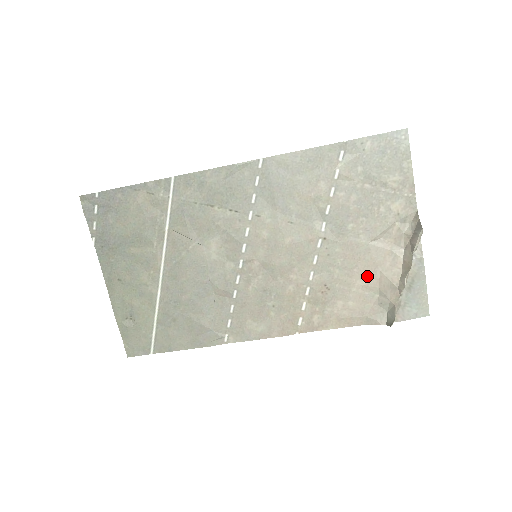
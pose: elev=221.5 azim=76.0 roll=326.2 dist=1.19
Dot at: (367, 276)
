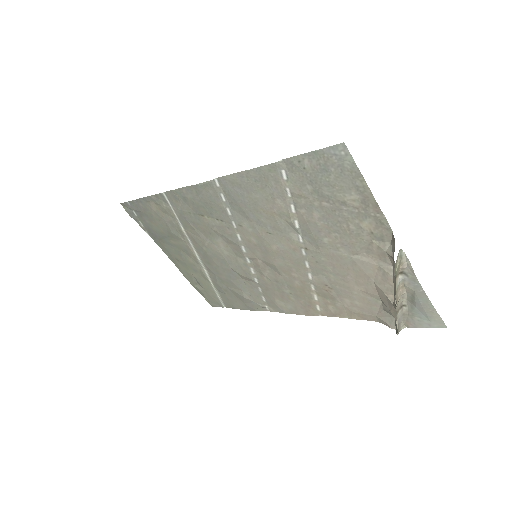
Dot at: (363, 284)
